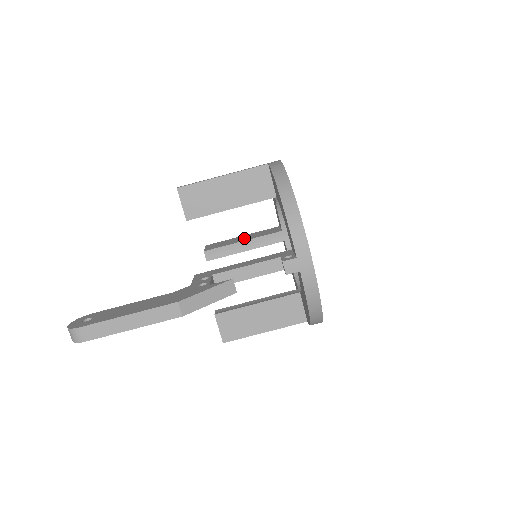
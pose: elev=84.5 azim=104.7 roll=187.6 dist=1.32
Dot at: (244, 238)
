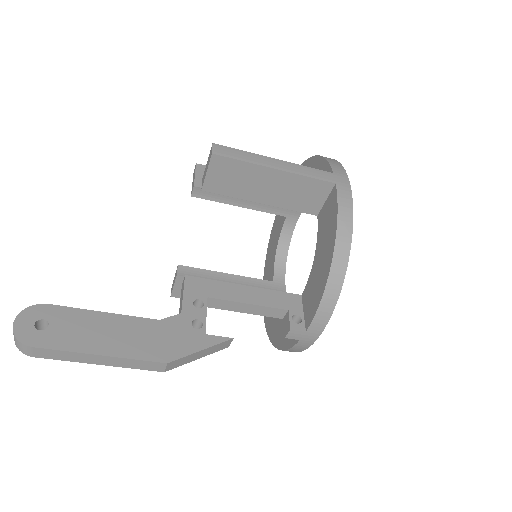
Dot at: occluded
